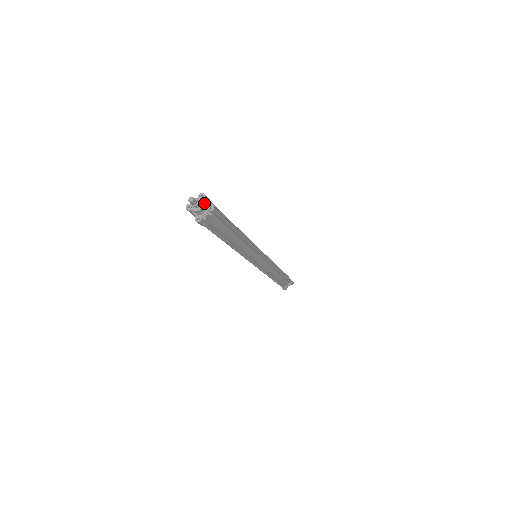
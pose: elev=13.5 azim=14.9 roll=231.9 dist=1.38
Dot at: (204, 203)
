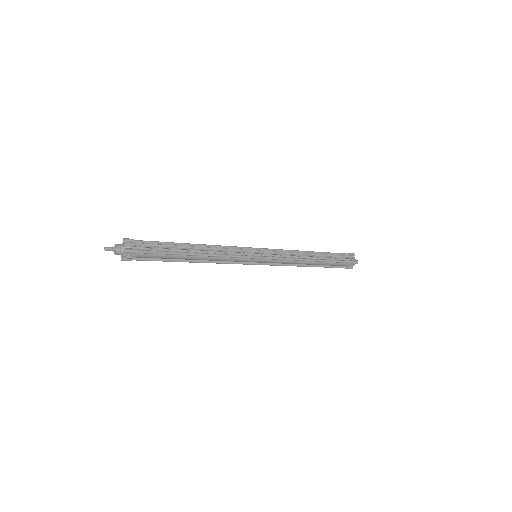
Dot at: (120, 248)
